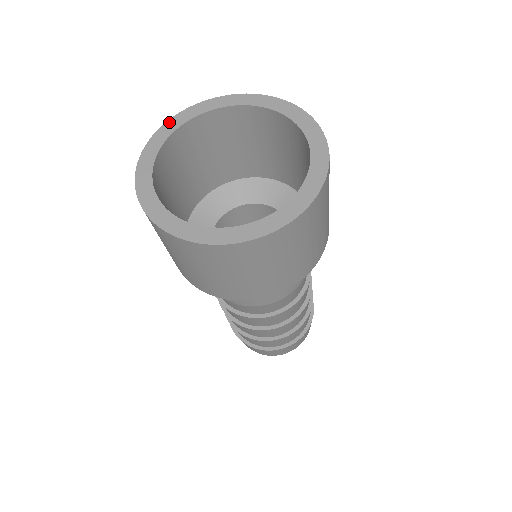
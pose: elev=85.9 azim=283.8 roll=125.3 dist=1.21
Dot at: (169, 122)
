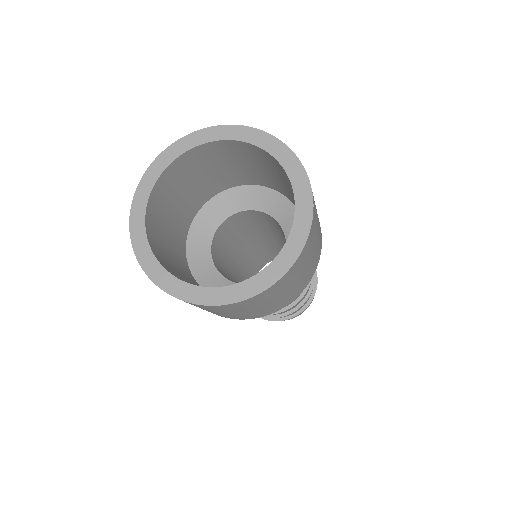
Dot at: (132, 232)
